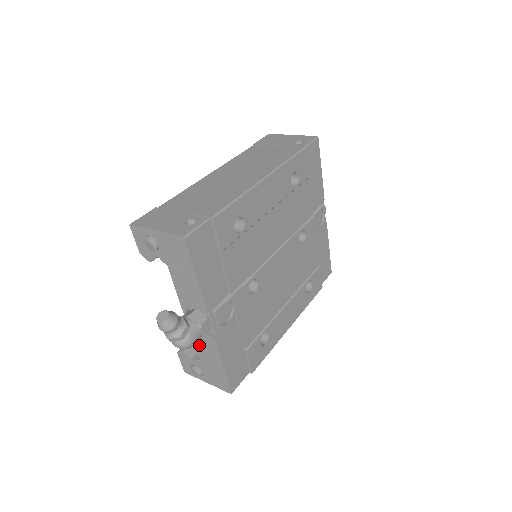
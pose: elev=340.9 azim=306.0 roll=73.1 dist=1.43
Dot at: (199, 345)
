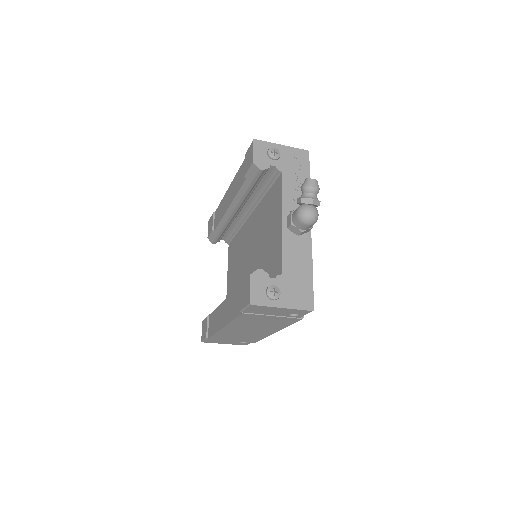
Dot at: (289, 253)
